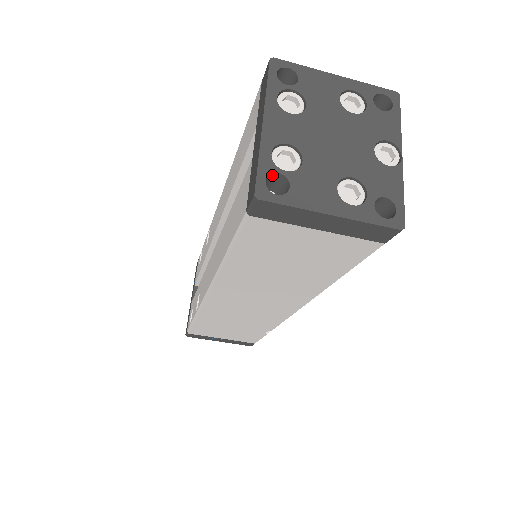
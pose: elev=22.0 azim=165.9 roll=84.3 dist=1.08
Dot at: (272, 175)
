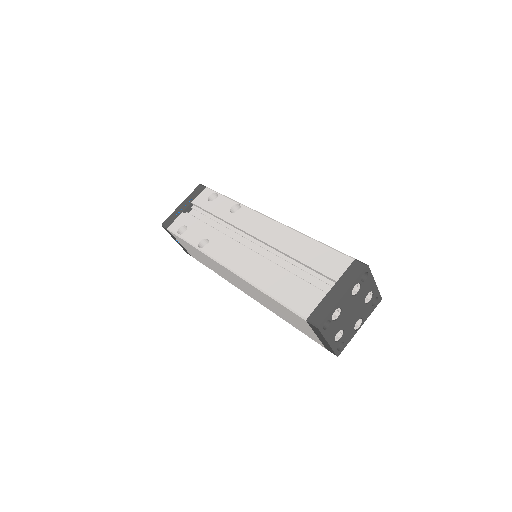
Dot at: (328, 318)
